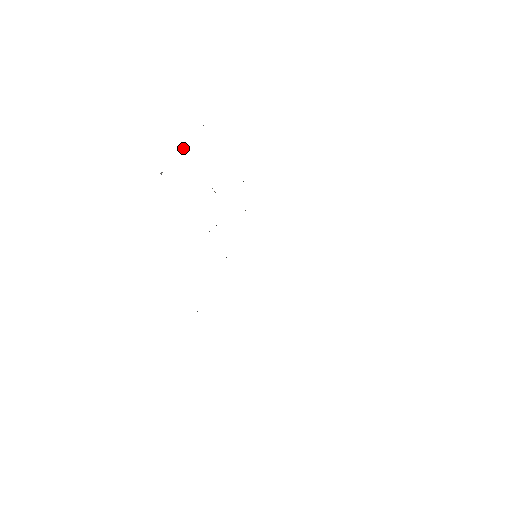
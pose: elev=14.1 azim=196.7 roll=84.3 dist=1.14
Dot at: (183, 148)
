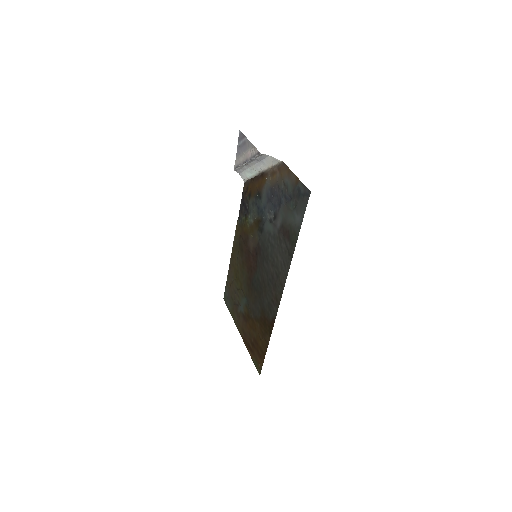
Dot at: (245, 162)
